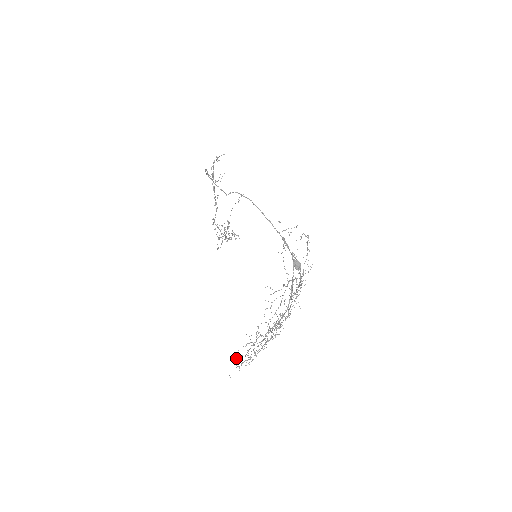
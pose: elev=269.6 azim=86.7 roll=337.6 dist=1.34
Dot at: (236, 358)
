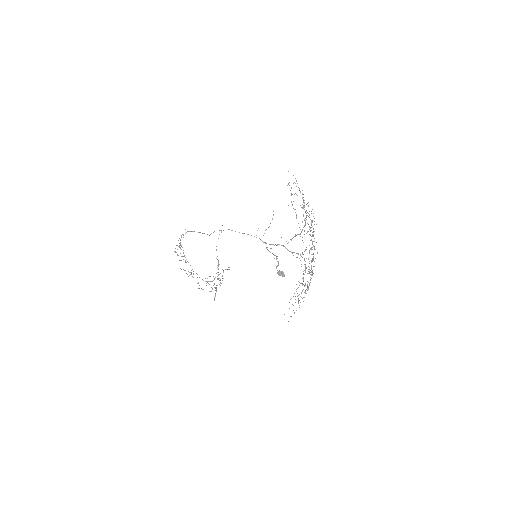
Dot at: (294, 313)
